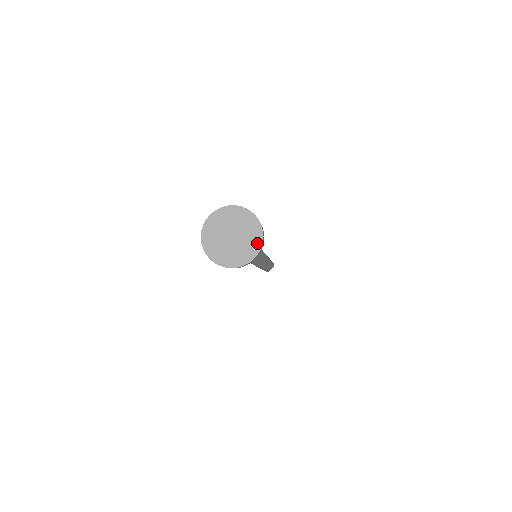
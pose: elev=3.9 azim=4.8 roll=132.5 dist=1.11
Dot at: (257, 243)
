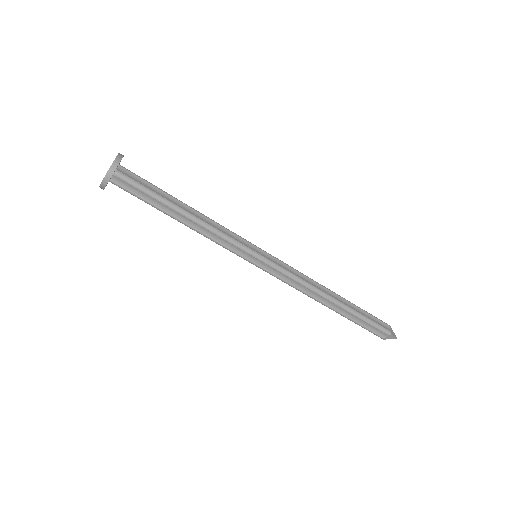
Dot at: occluded
